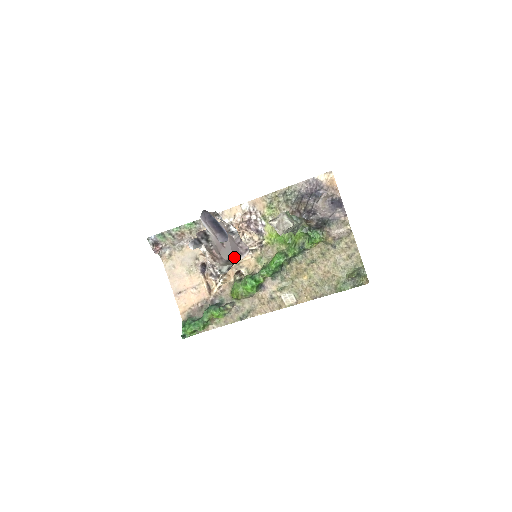
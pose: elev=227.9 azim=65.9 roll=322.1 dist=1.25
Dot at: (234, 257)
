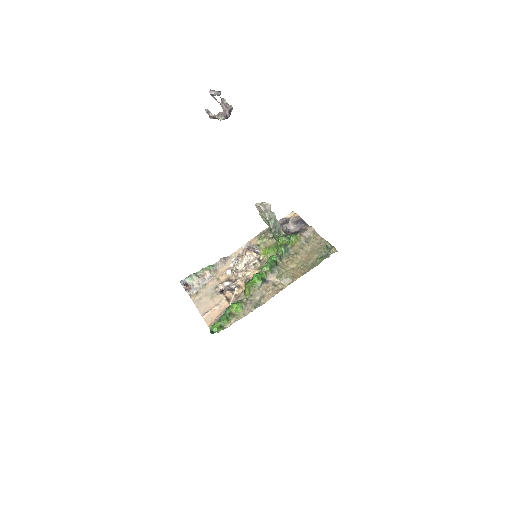
Dot at: (227, 118)
